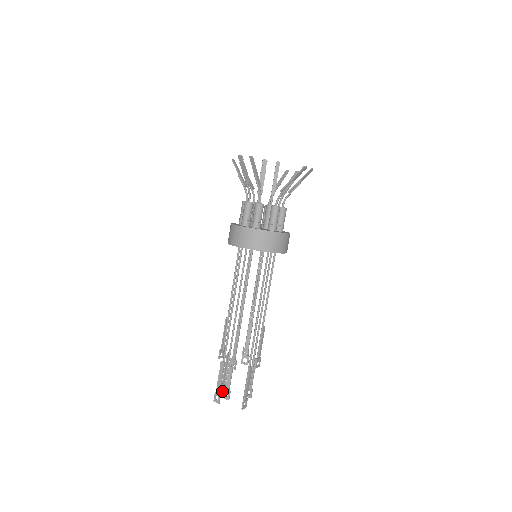
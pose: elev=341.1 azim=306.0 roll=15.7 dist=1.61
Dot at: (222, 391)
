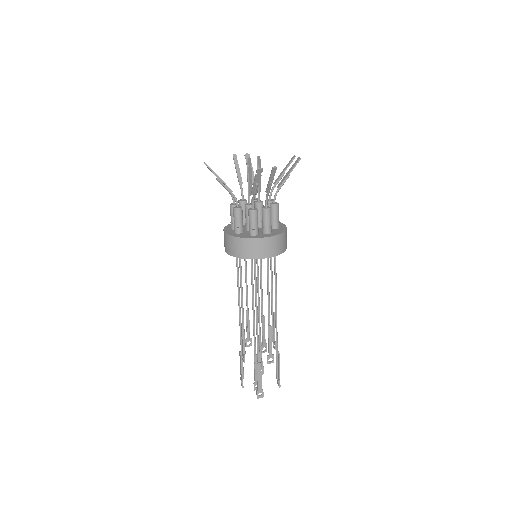
Dot at: (242, 386)
